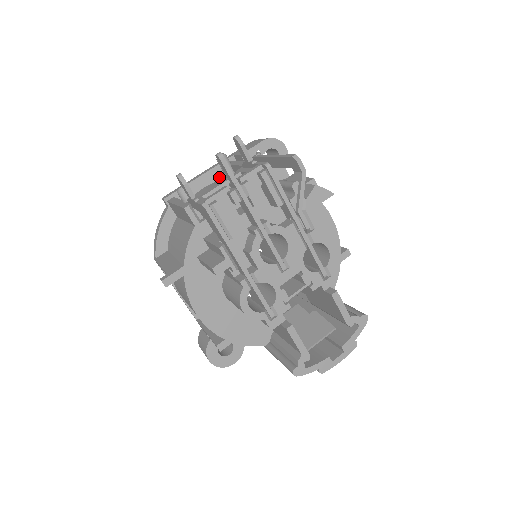
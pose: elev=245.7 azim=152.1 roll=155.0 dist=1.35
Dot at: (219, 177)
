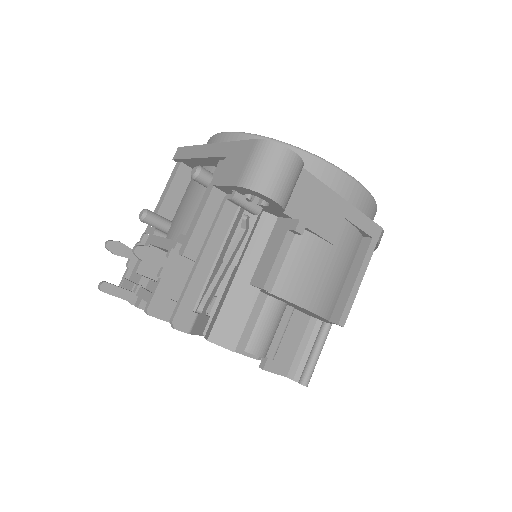
Dot at: occluded
